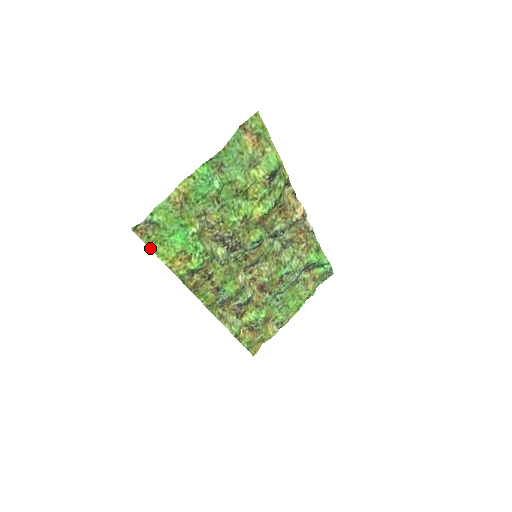
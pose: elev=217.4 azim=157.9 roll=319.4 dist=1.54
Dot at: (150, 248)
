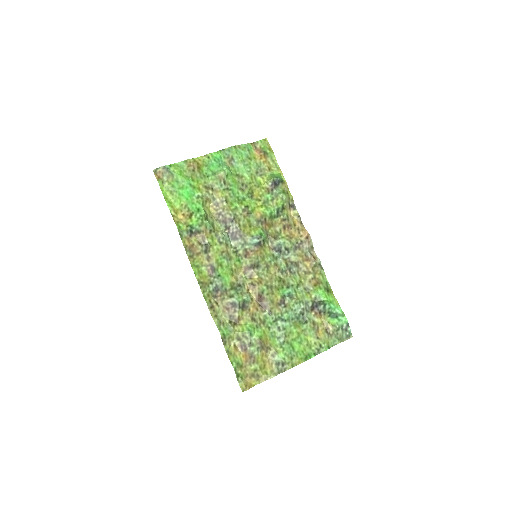
Dot at: (162, 192)
